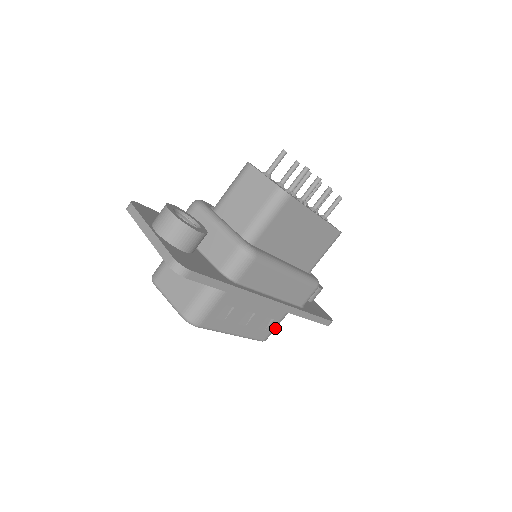
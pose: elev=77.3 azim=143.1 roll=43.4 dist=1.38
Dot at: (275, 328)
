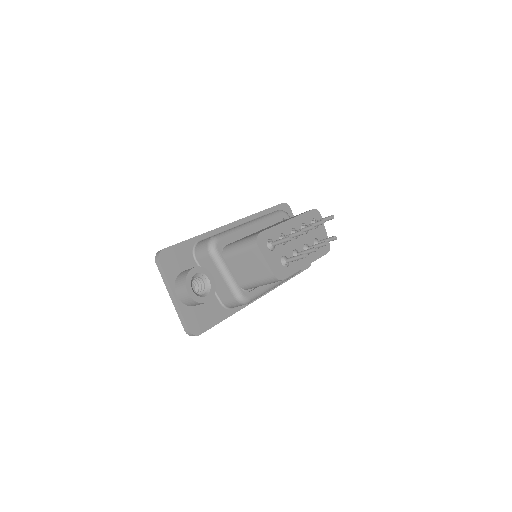
Dot at: occluded
